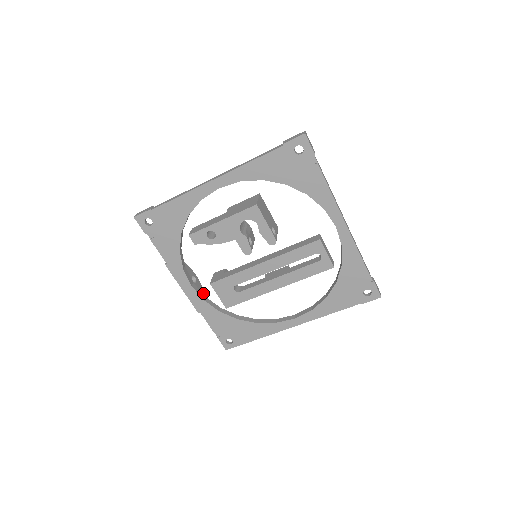
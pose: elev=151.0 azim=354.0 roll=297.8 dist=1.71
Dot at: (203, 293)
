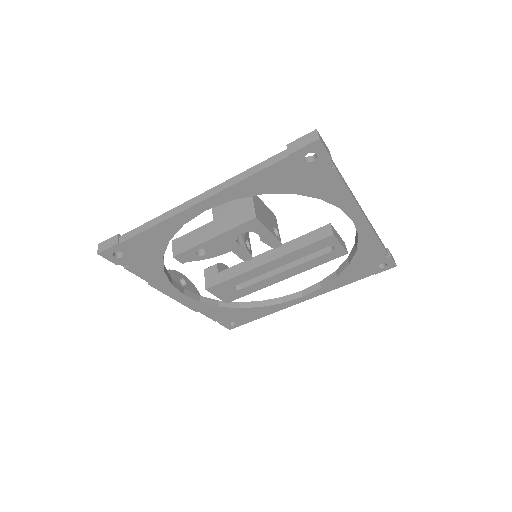
Dot at: (195, 290)
